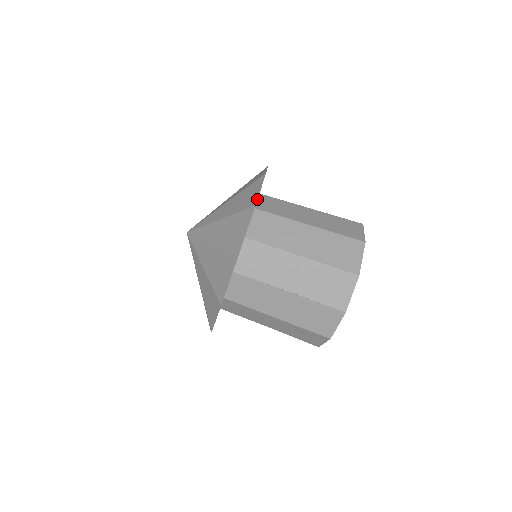
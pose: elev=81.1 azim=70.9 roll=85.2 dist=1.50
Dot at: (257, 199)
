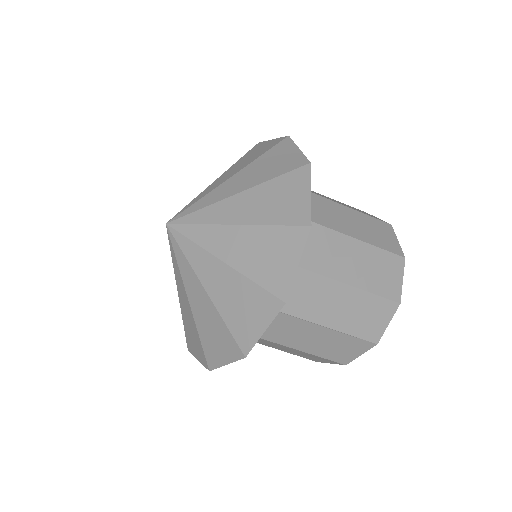
Dot at: occluded
